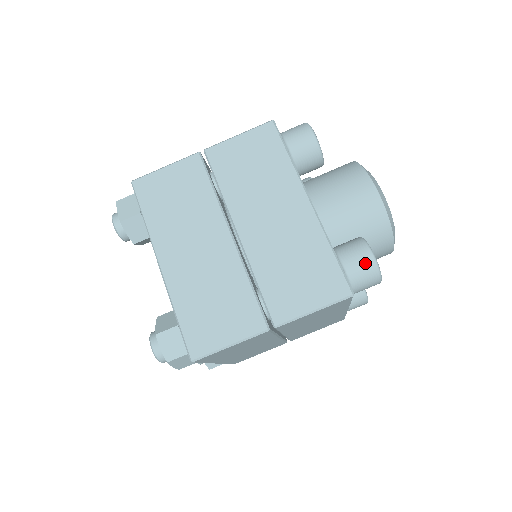
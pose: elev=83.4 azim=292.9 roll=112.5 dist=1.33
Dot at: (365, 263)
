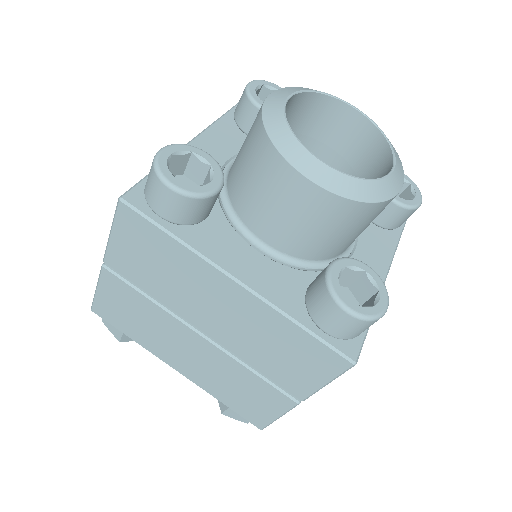
Dot at: (347, 324)
